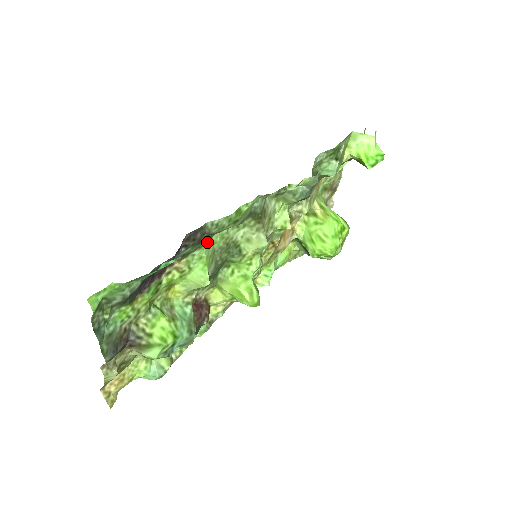
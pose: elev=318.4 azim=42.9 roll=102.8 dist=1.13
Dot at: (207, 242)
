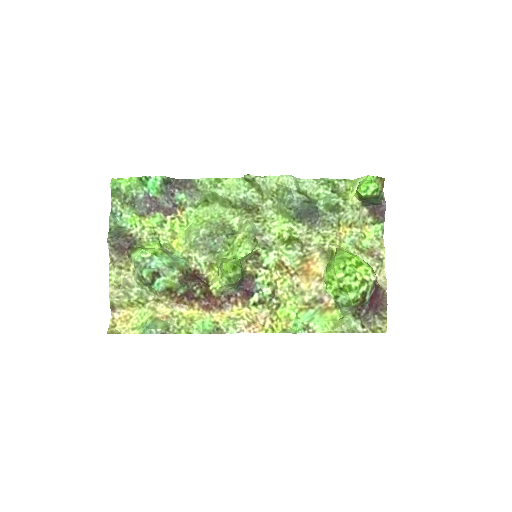
Dot at: (204, 209)
